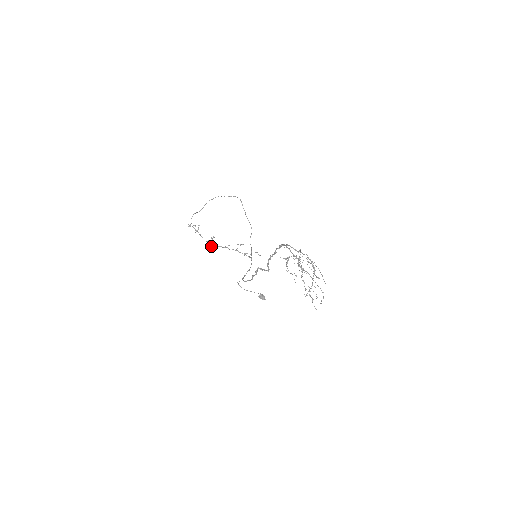
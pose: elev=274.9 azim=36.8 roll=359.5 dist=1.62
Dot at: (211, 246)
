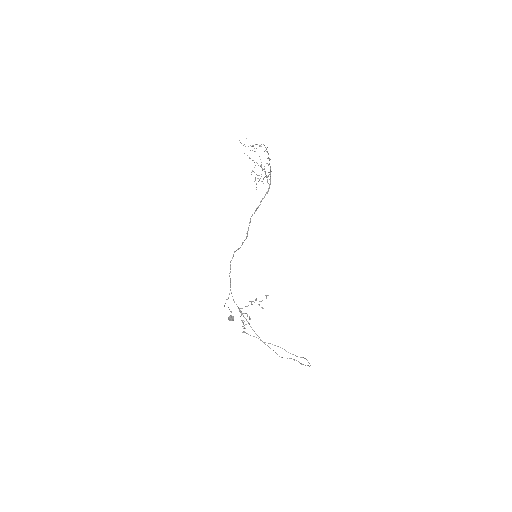
Dot at: occluded
